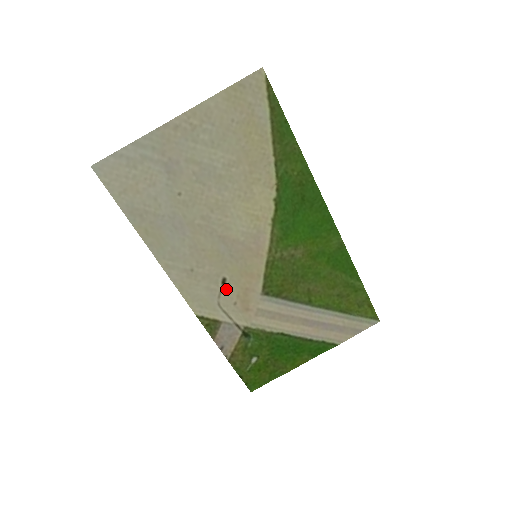
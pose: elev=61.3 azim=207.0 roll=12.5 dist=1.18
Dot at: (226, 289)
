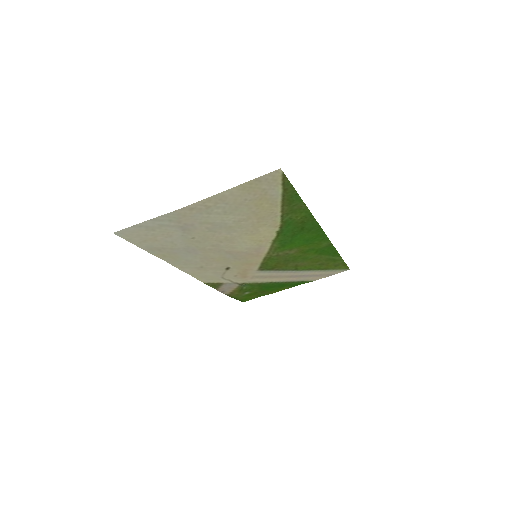
Dot at: (229, 271)
